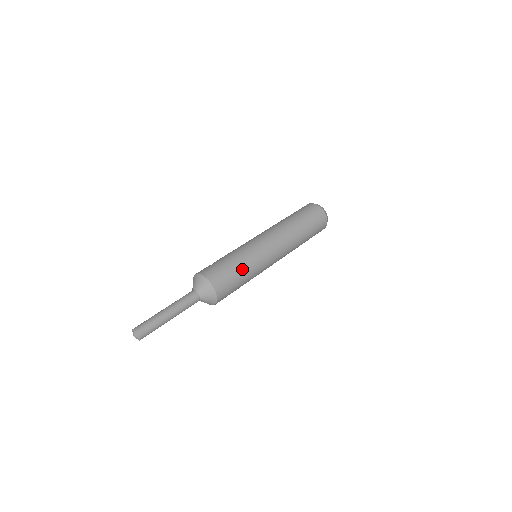
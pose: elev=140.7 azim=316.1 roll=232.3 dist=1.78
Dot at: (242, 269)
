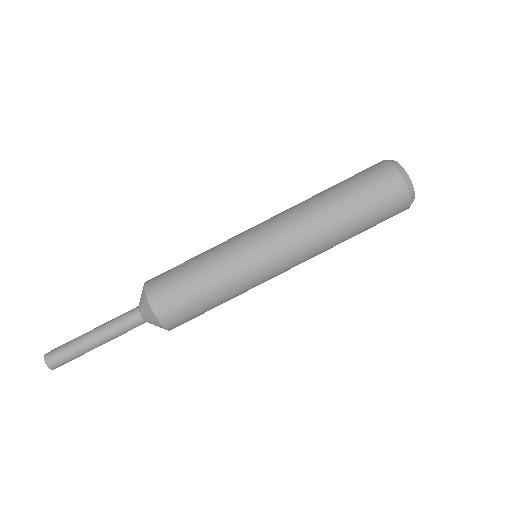
Dot at: (219, 301)
